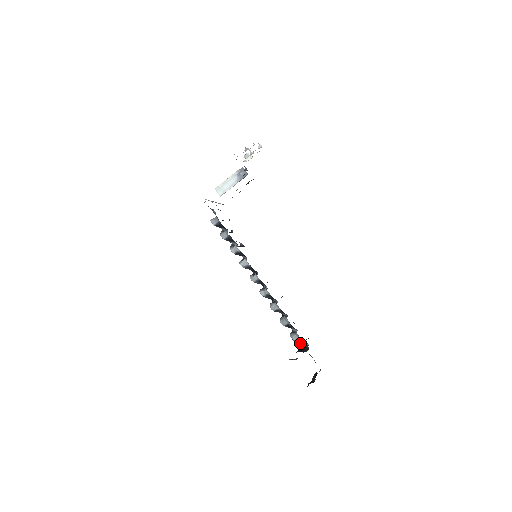
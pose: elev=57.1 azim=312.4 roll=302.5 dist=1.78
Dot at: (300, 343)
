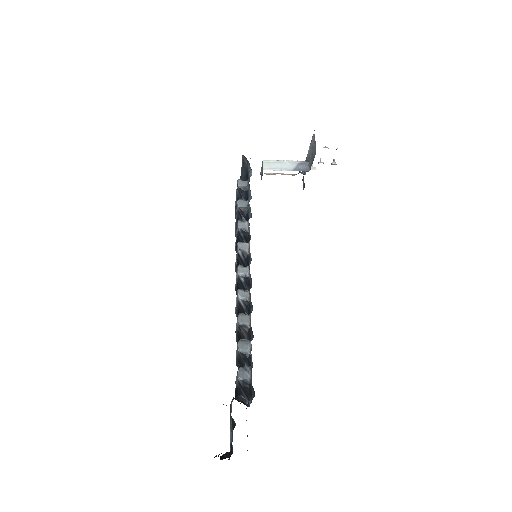
Dot at: (238, 394)
